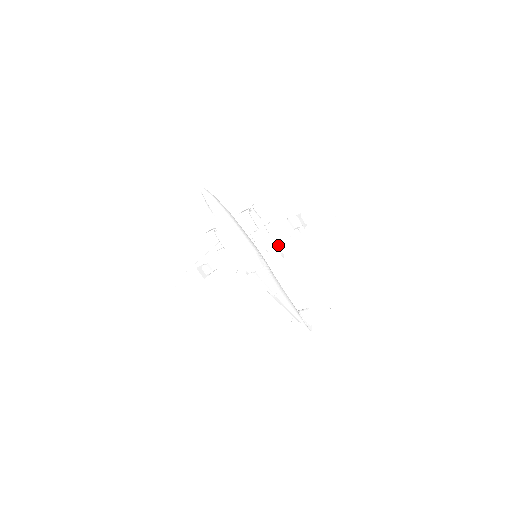
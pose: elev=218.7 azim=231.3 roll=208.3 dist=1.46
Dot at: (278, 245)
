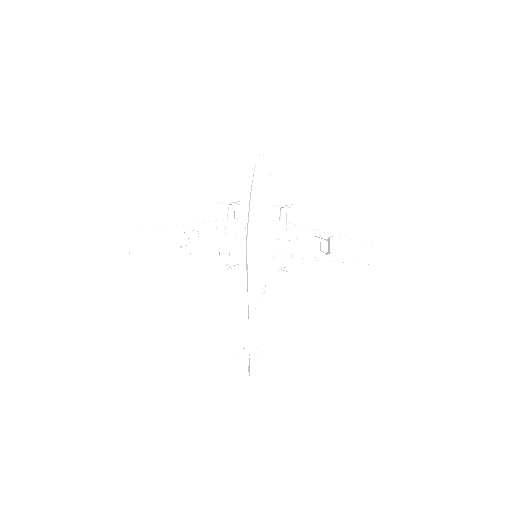
Dot at: (286, 258)
